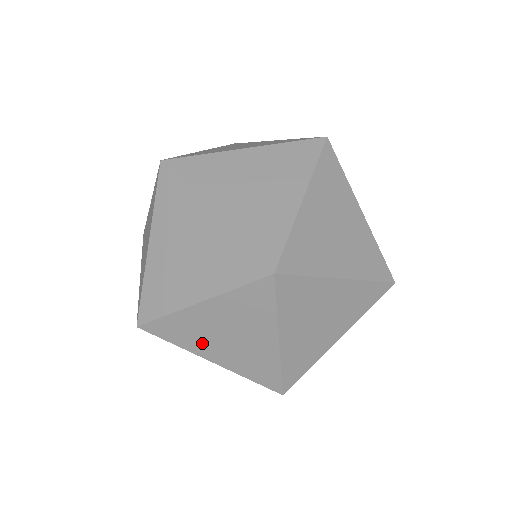
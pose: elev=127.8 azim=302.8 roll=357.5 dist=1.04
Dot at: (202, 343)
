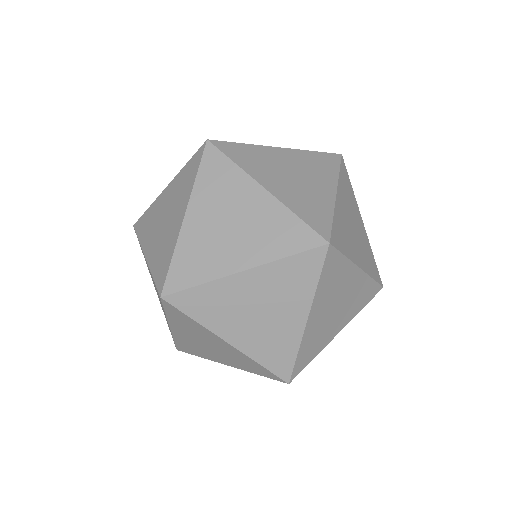
Dot at: (150, 233)
